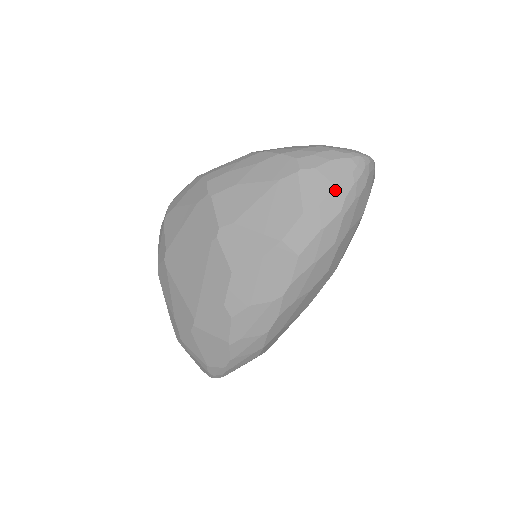
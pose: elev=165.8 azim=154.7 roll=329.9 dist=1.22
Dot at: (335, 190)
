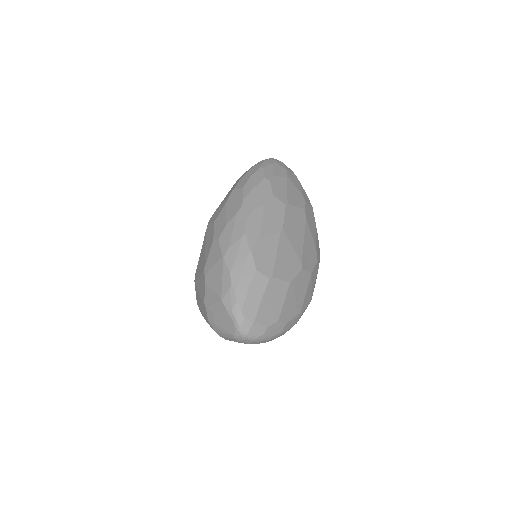
Dot at: (255, 166)
